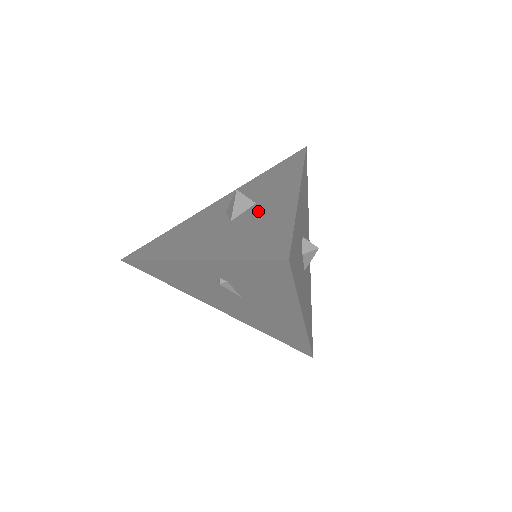
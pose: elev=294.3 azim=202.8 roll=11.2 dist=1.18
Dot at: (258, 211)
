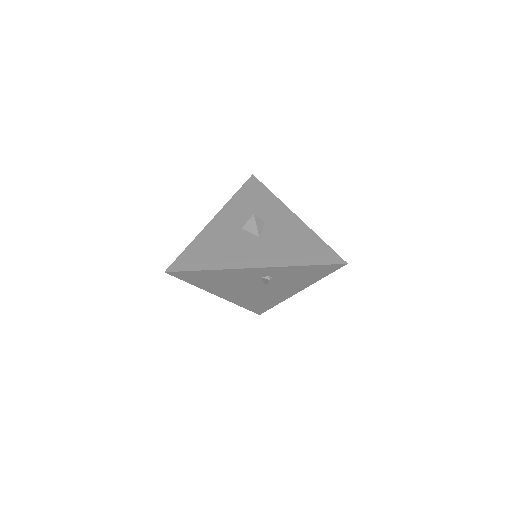
Dot at: (278, 230)
